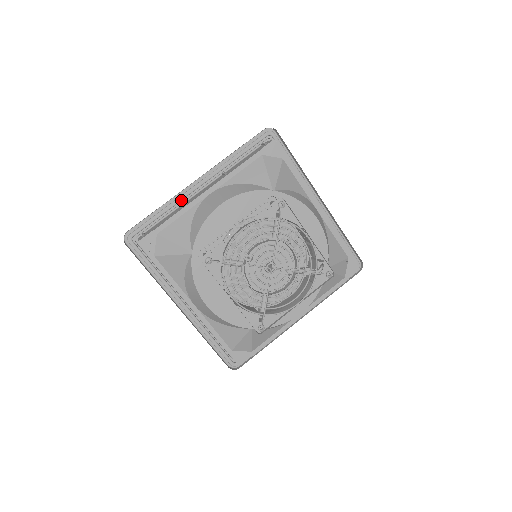
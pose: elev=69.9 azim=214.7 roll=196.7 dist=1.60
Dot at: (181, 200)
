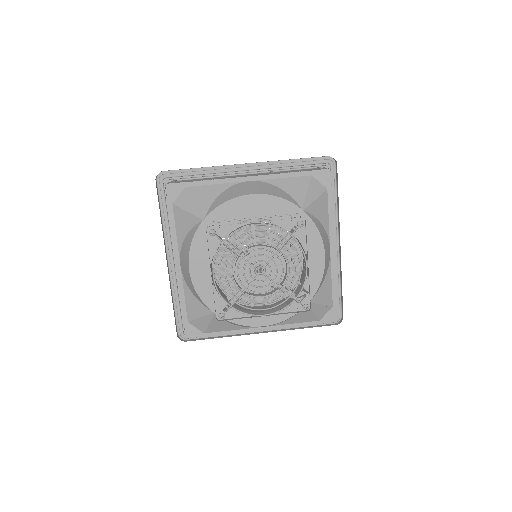
Dot at: (223, 172)
